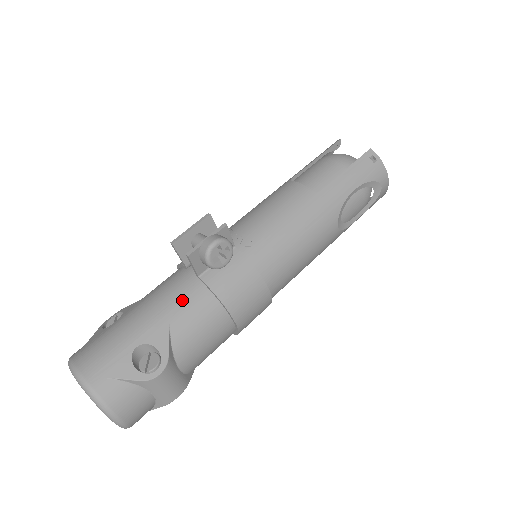
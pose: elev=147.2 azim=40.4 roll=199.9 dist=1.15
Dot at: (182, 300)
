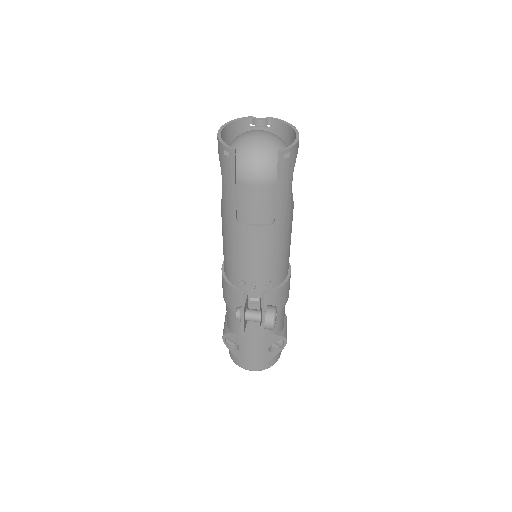
Dot at: occluded
